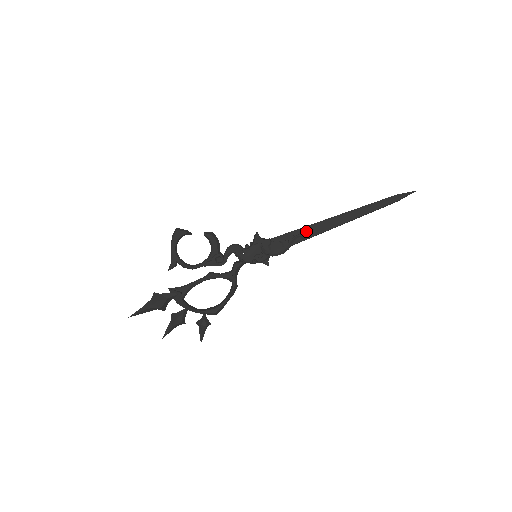
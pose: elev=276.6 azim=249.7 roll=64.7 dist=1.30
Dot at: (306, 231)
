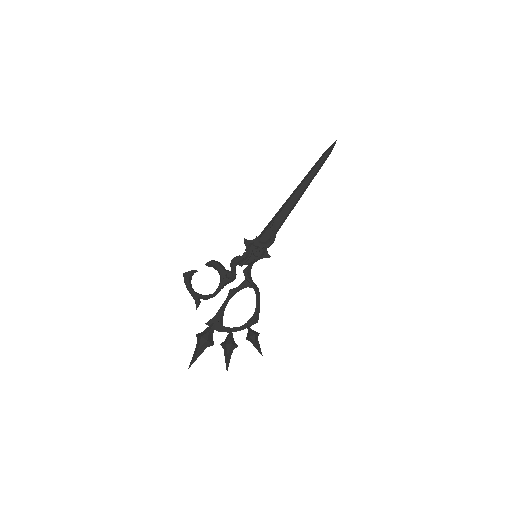
Dot at: (279, 214)
